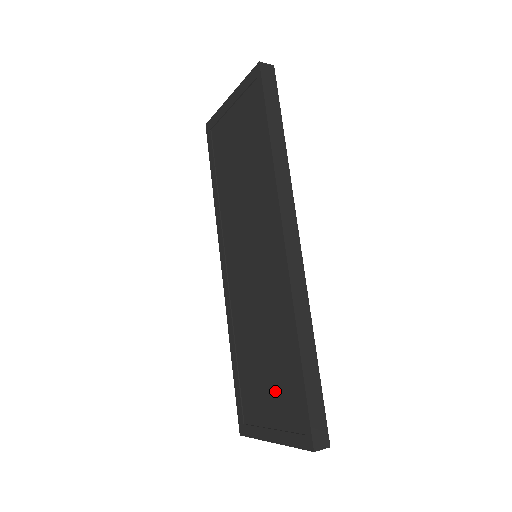
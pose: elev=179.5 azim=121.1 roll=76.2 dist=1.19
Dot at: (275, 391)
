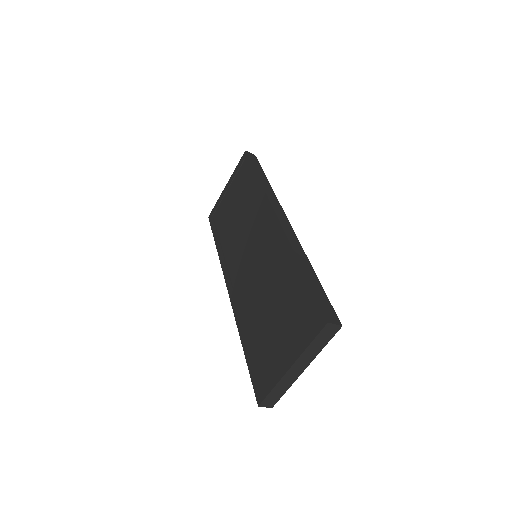
Dot at: (286, 322)
